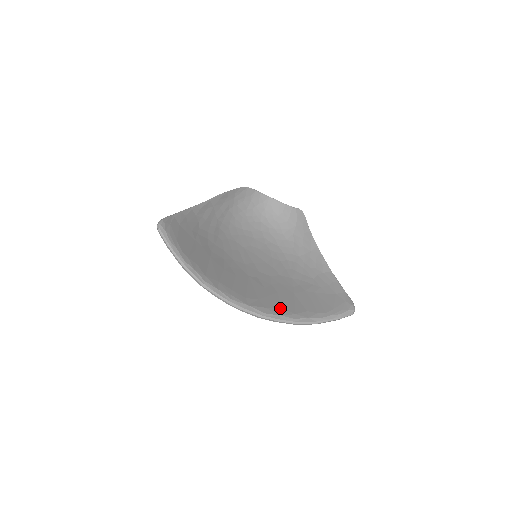
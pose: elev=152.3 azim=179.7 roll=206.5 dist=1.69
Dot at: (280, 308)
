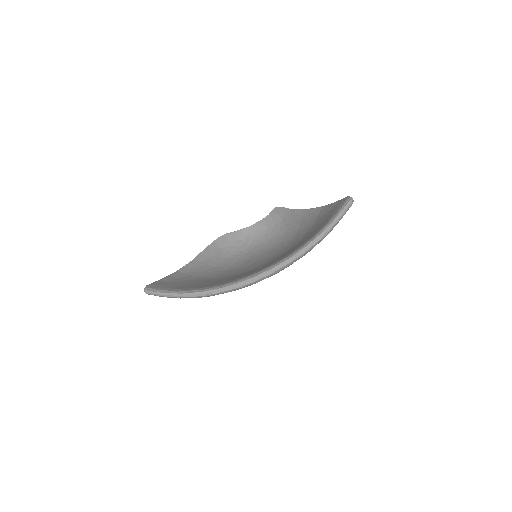
Dot at: (287, 255)
